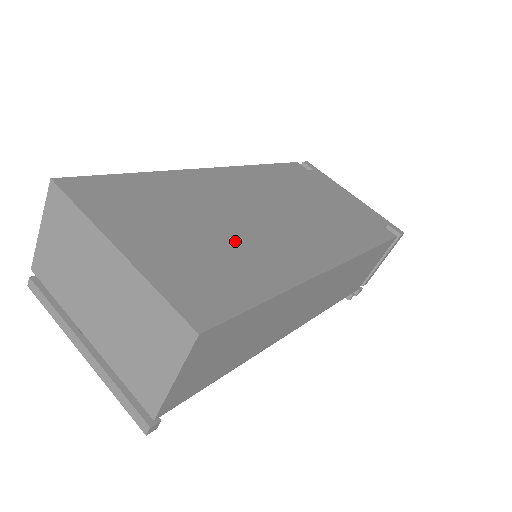
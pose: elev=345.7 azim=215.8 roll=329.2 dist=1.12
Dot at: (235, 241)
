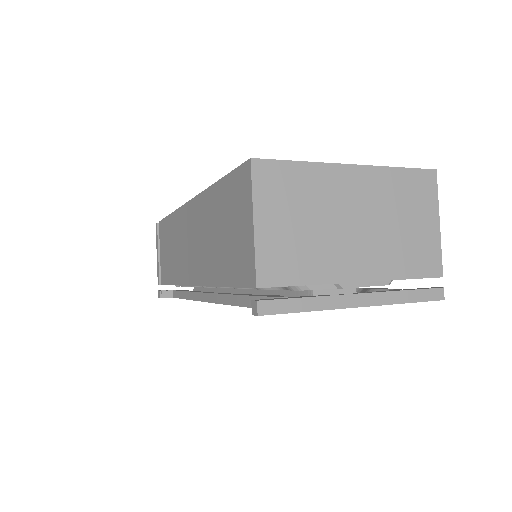
Dot at: occluded
